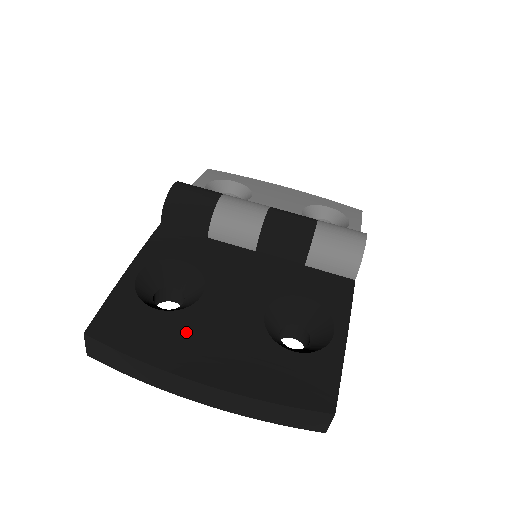
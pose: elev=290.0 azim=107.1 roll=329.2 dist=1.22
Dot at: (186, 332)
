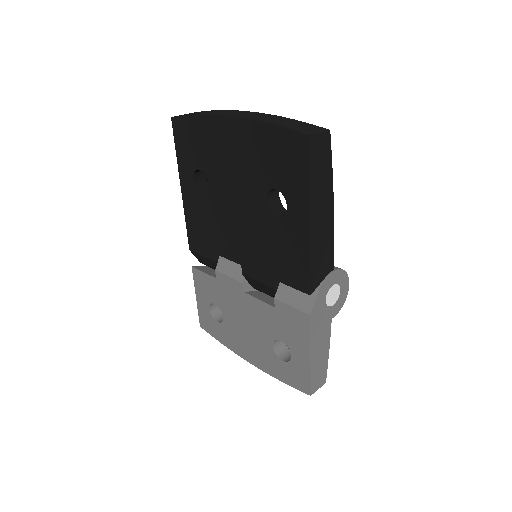
Dot at: occluded
